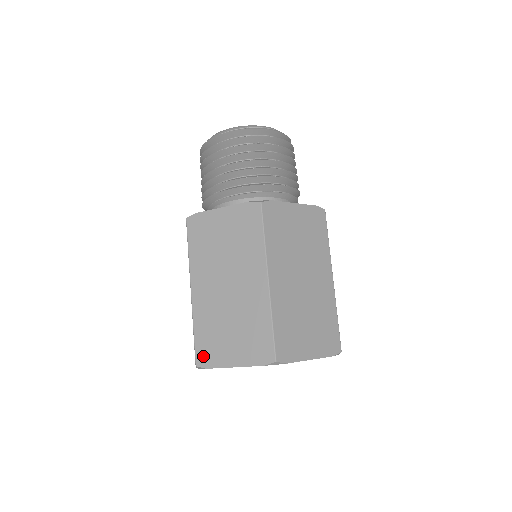
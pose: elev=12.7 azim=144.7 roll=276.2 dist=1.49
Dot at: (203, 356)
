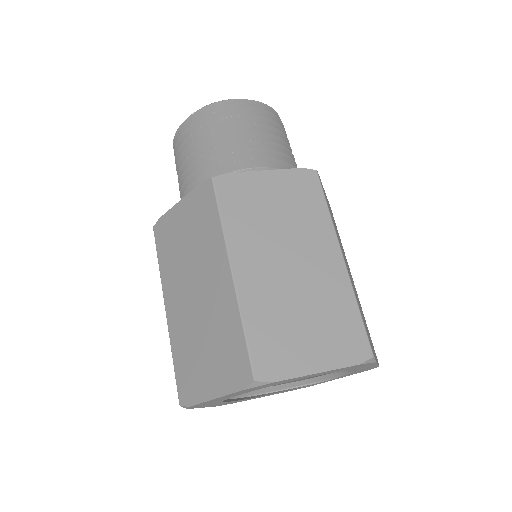
Dot at: (266, 364)
